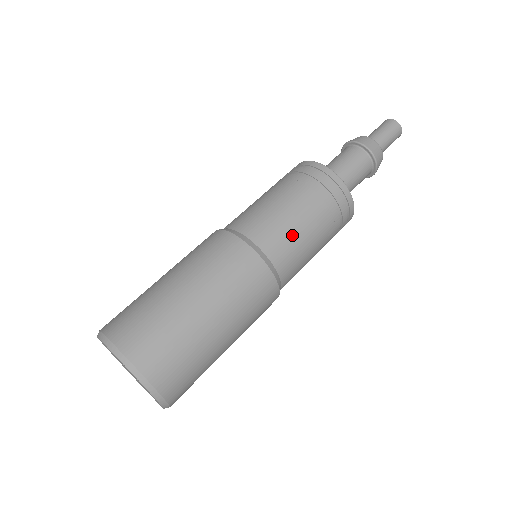
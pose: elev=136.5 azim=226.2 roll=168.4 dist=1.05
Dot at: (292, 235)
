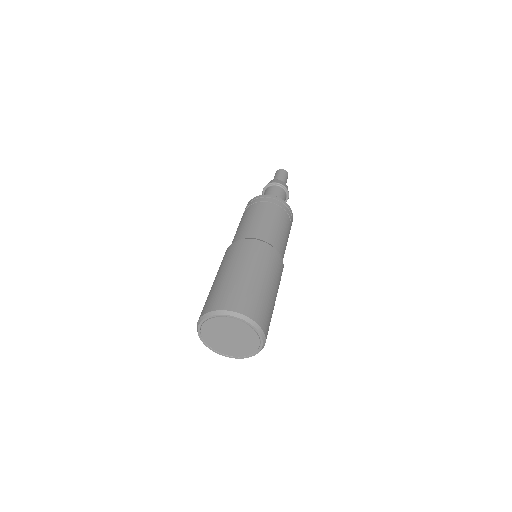
Dot at: (278, 233)
